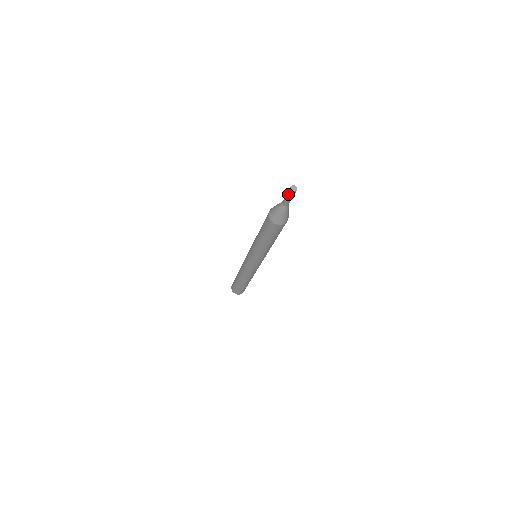
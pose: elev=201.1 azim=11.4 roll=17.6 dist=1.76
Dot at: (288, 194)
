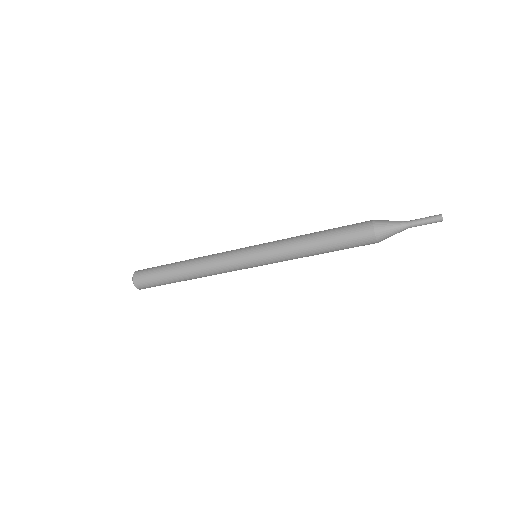
Dot at: (431, 216)
